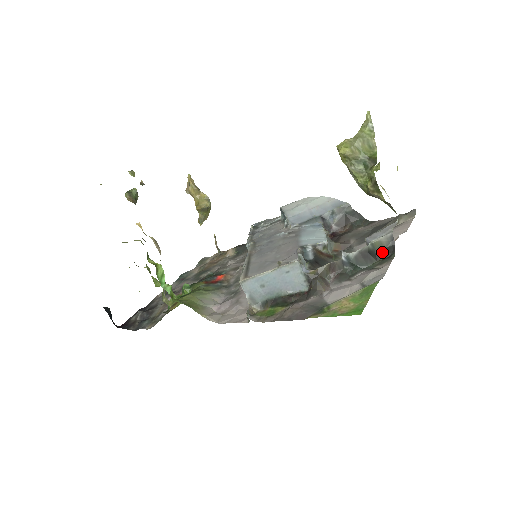
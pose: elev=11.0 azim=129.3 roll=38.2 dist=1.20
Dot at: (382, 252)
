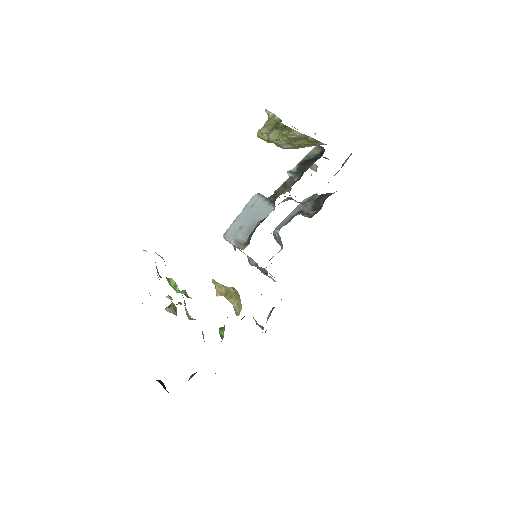
Dot at: (317, 156)
